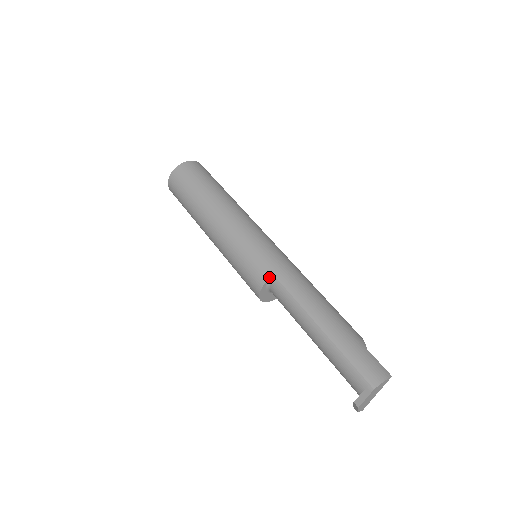
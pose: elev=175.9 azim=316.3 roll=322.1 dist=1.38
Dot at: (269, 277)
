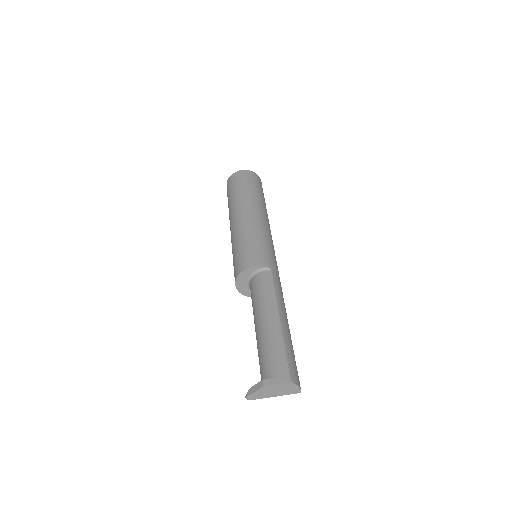
Dot at: (267, 266)
